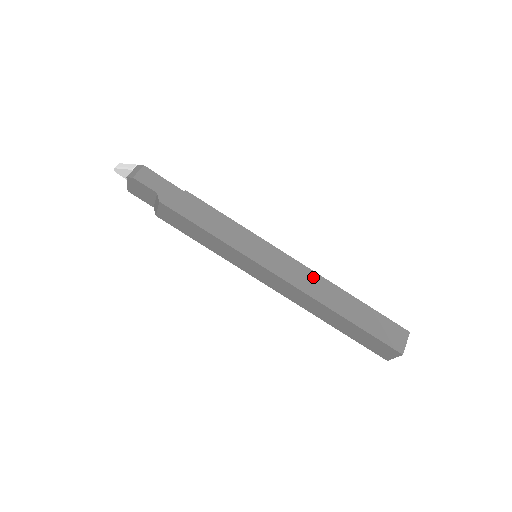
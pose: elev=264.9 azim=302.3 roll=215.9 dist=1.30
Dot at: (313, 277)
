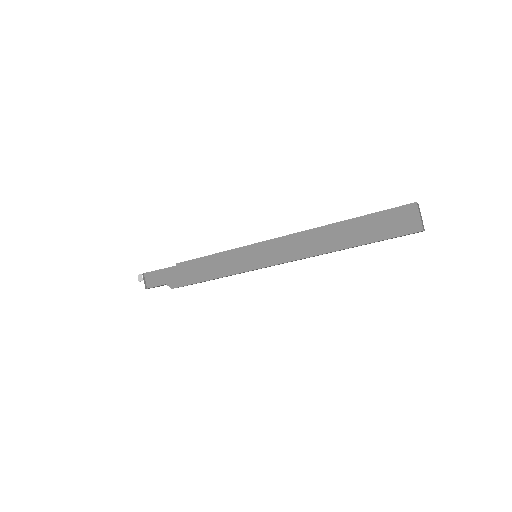
Dot at: (301, 238)
